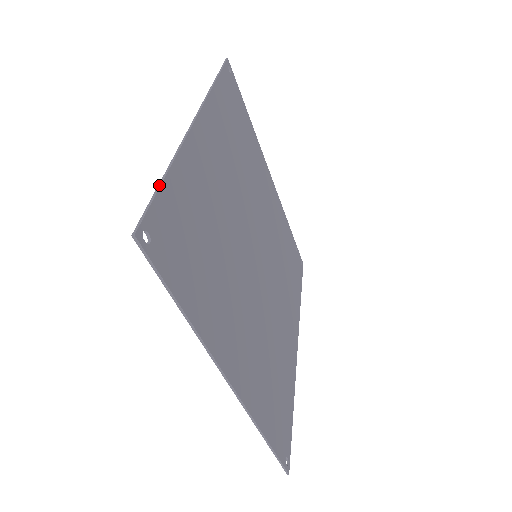
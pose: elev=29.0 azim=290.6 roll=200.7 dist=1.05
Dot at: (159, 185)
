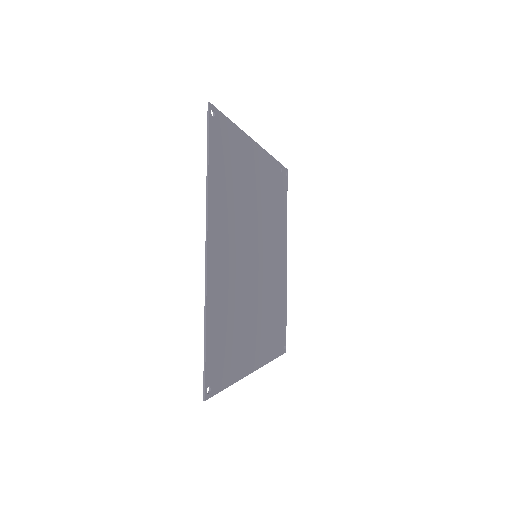
Dot at: (205, 349)
